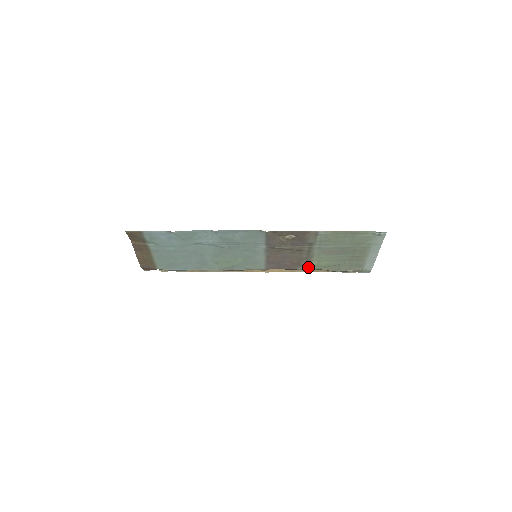
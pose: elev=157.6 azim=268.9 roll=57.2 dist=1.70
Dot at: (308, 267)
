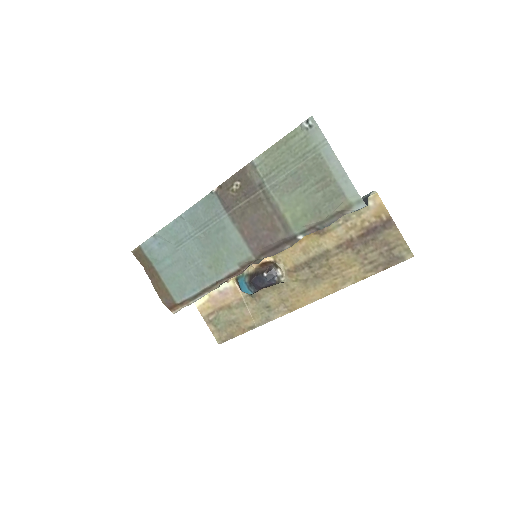
Dot at: (288, 228)
